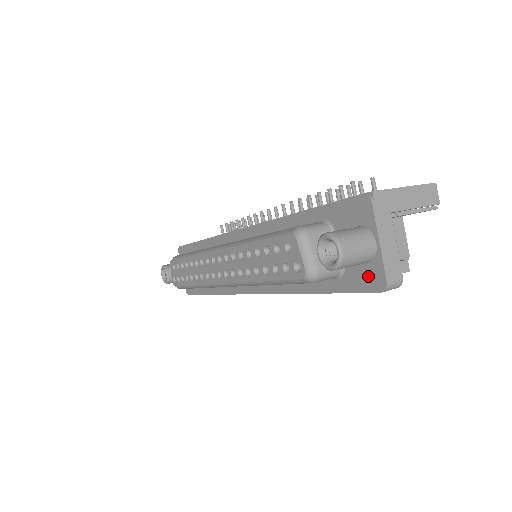
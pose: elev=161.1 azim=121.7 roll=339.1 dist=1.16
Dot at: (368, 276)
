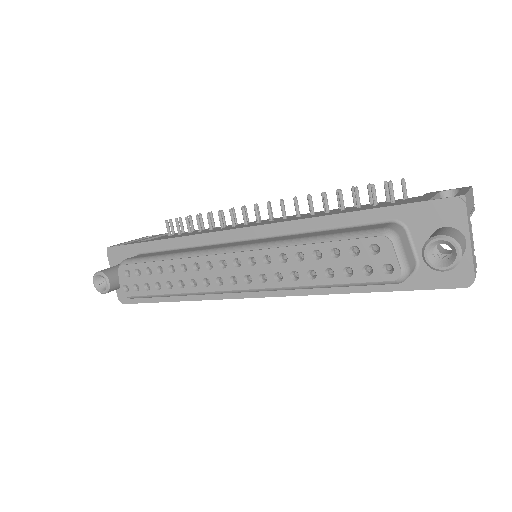
Dot at: (451, 273)
